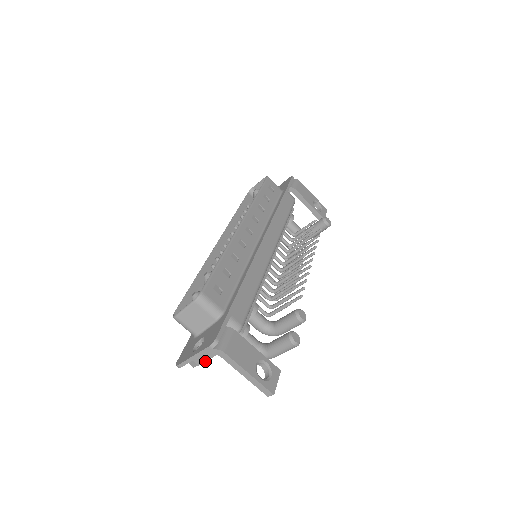
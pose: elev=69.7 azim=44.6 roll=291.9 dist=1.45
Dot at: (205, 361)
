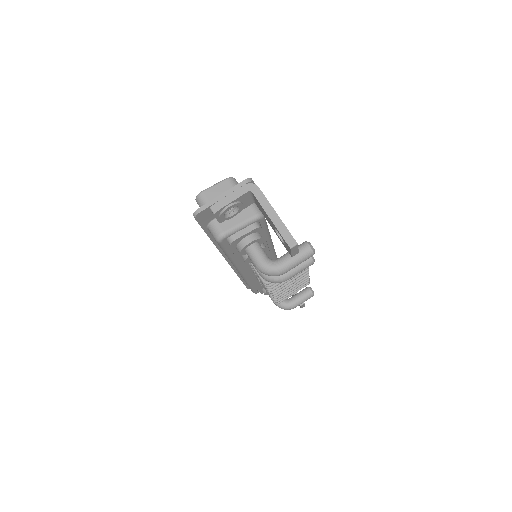
Dot at: (233, 200)
